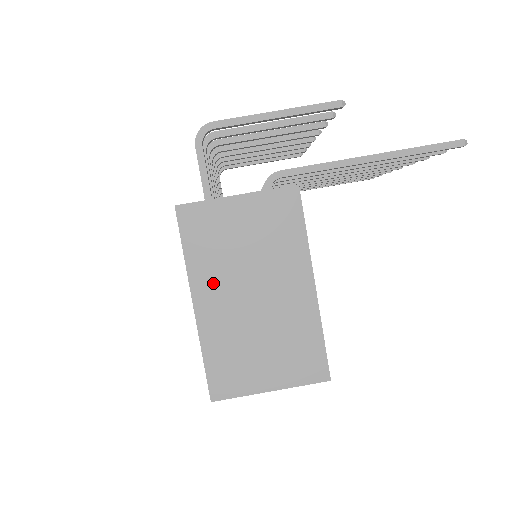
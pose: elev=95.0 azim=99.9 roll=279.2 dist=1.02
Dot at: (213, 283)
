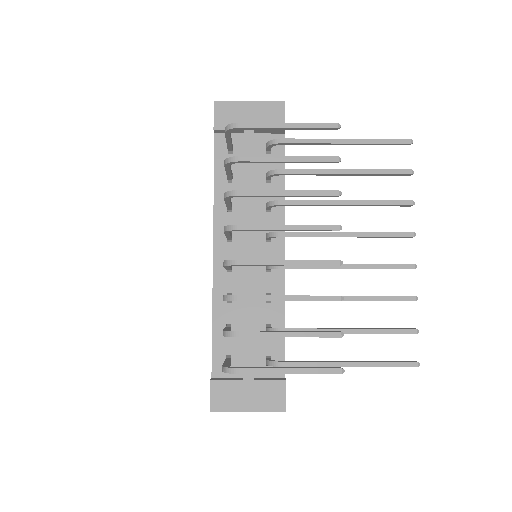
Dot at: occluded
